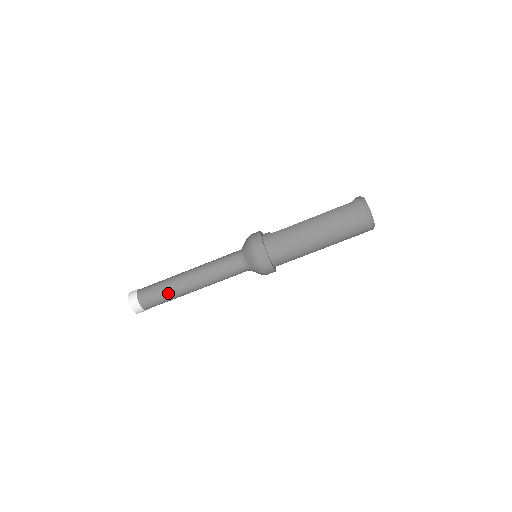
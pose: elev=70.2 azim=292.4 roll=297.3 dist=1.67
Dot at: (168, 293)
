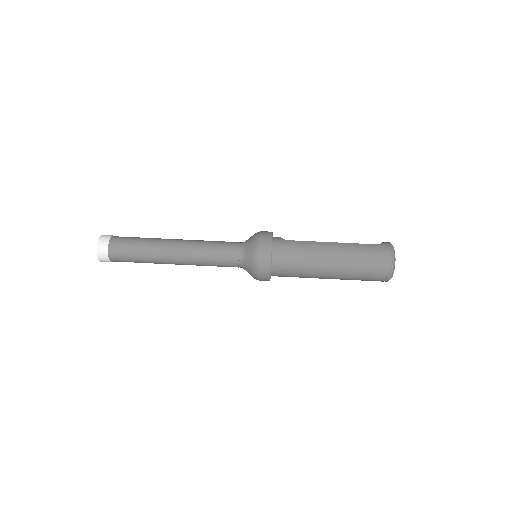
Dot at: (145, 254)
